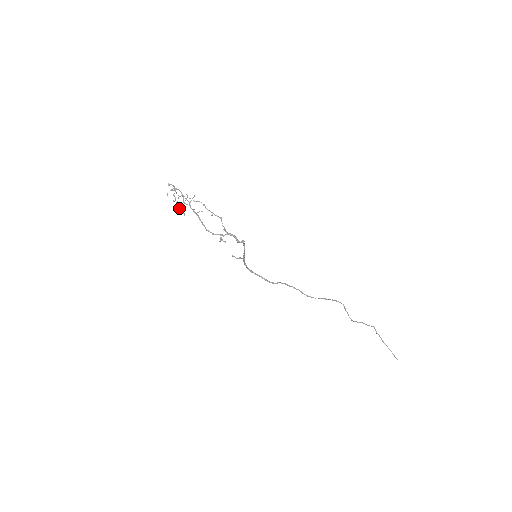
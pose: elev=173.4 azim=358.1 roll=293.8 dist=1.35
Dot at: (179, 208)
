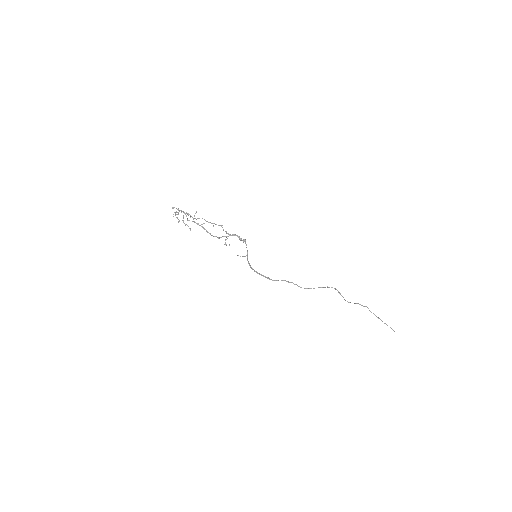
Dot at: (185, 224)
